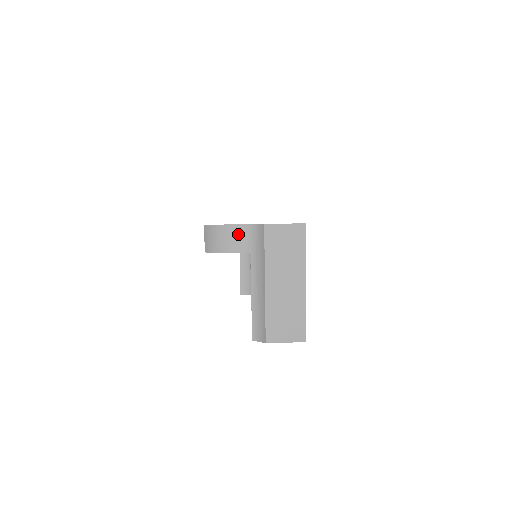
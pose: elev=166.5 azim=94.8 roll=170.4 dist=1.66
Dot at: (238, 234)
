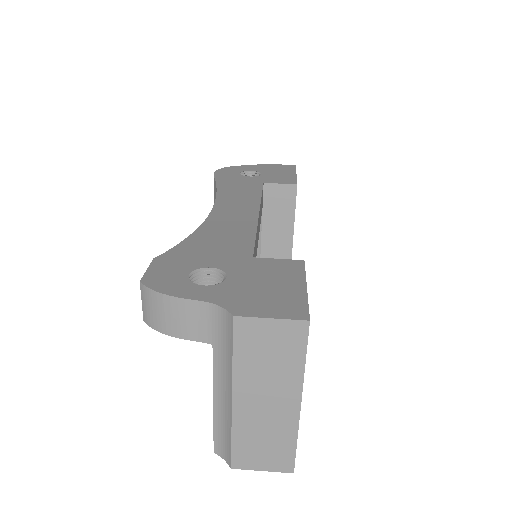
Dot at: (192, 314)
